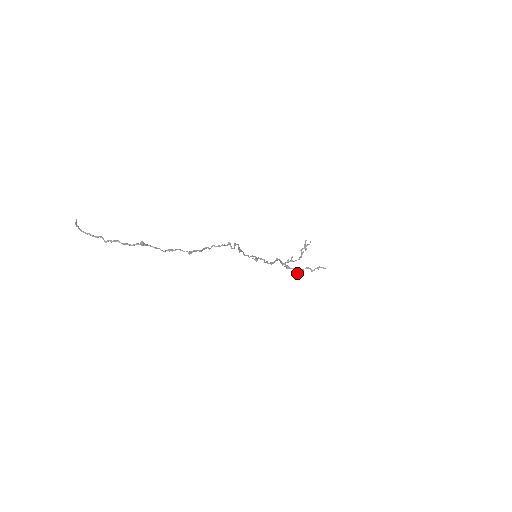
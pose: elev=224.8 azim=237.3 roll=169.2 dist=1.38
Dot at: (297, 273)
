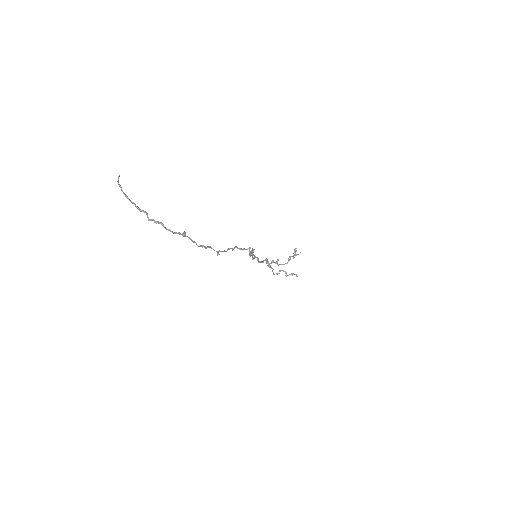
Dot at: occluded
